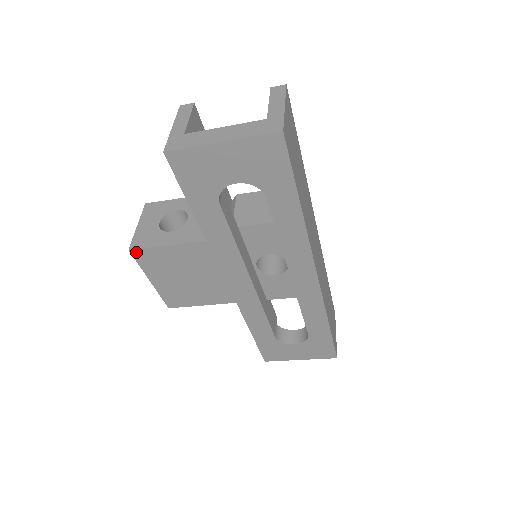
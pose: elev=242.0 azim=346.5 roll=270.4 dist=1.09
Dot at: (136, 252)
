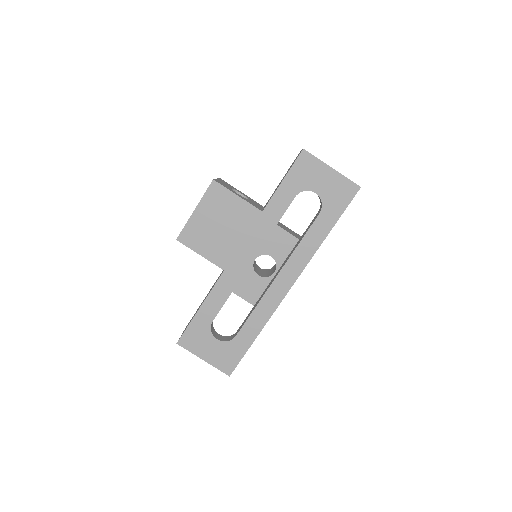
Dot at: (215, 184)
